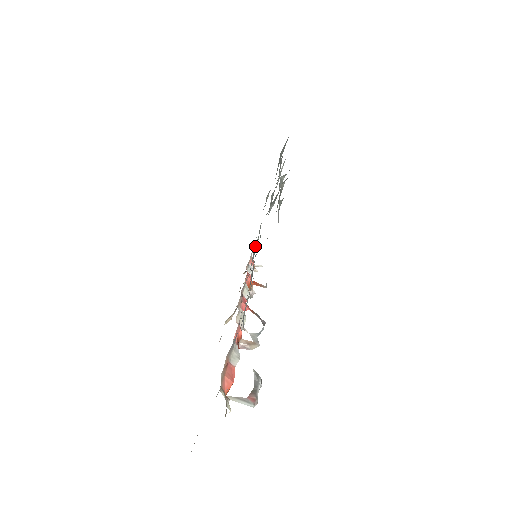
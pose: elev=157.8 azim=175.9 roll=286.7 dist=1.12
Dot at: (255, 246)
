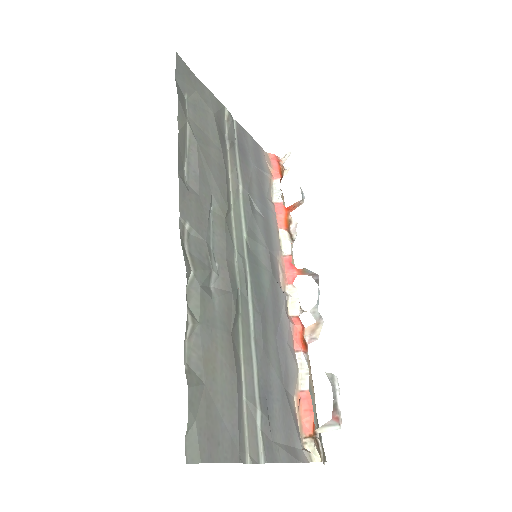
Dot at: (255, 206)
